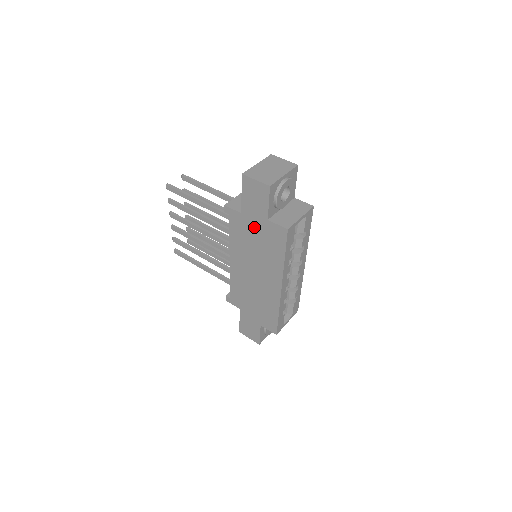
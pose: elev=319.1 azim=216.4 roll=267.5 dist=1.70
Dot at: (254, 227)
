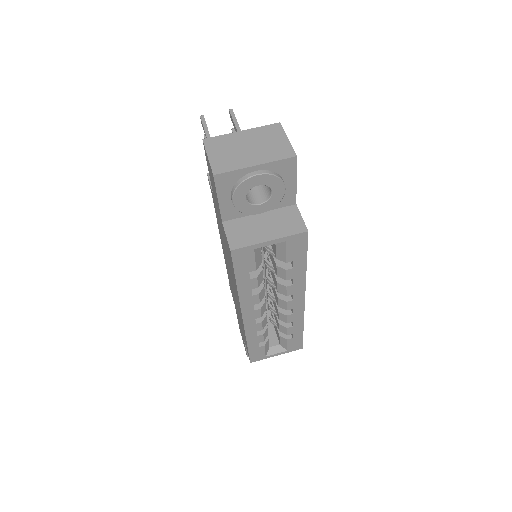
Dot at: (220, 222)
